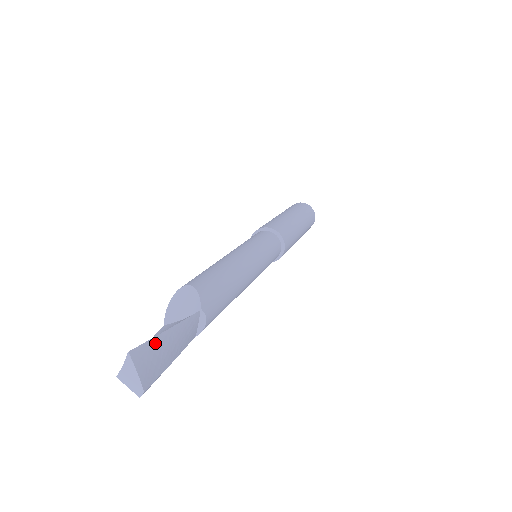
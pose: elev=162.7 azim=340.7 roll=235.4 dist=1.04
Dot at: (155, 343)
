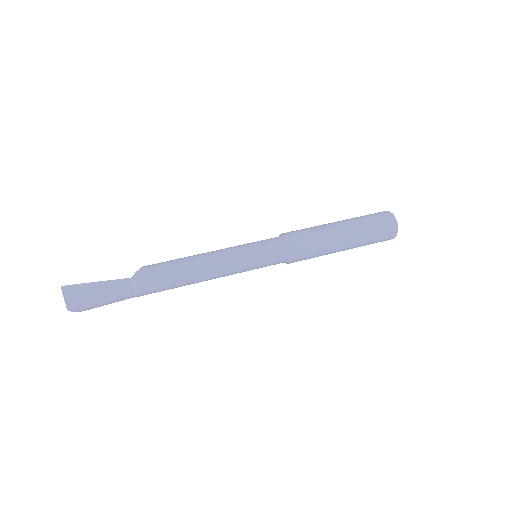
Dot at: (82, 287)
